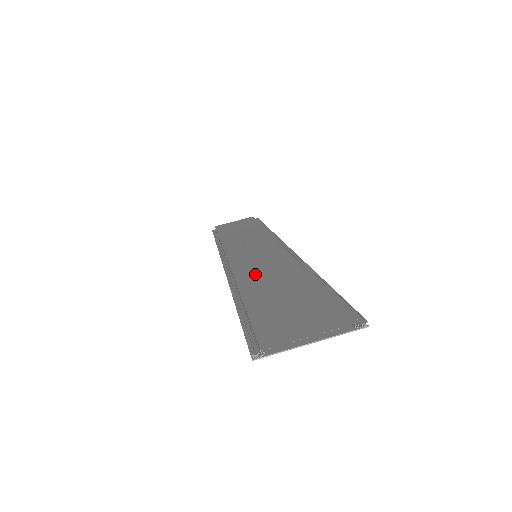
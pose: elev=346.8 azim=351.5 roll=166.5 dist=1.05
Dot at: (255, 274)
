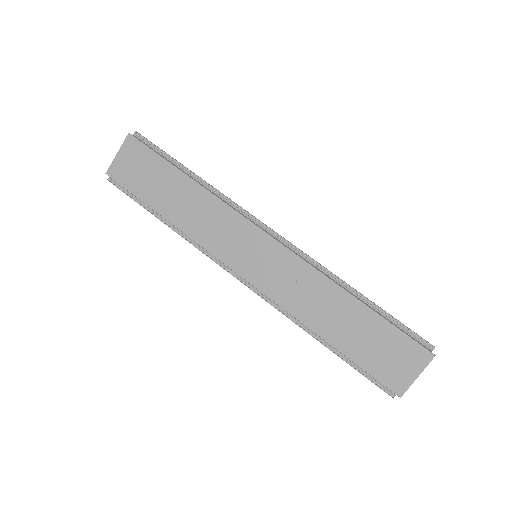
Dot at: (301, 303)
